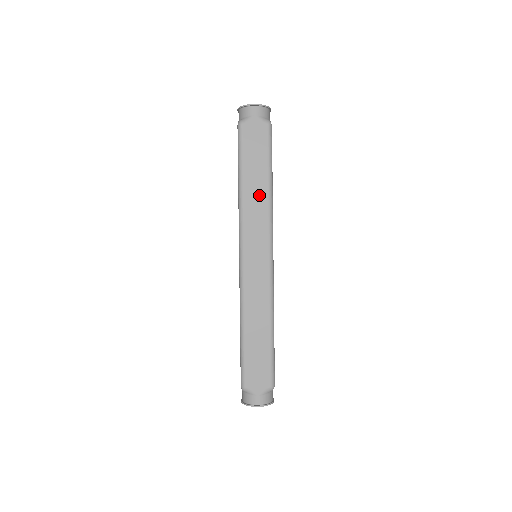
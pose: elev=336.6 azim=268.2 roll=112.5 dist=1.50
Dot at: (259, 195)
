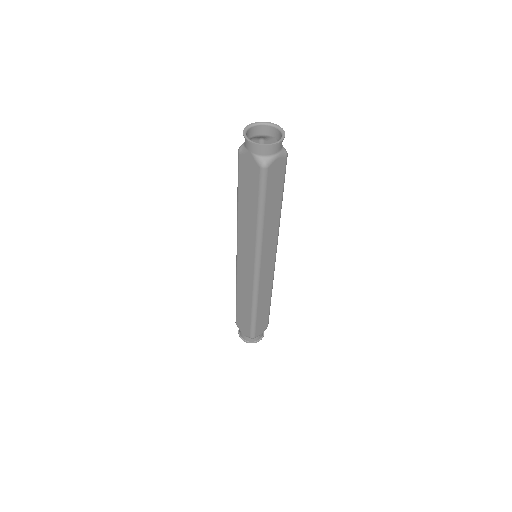
Dot at: (250, 223)
